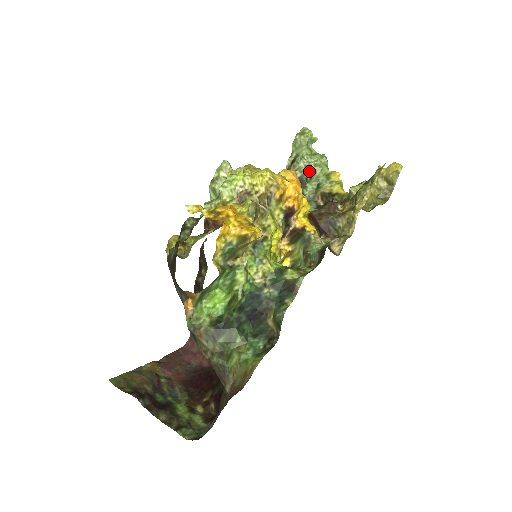
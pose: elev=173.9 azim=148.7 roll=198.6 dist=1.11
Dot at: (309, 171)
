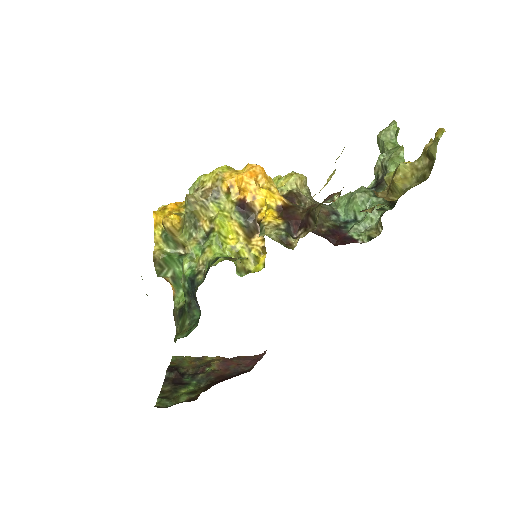
Dot at: (383, 168)
